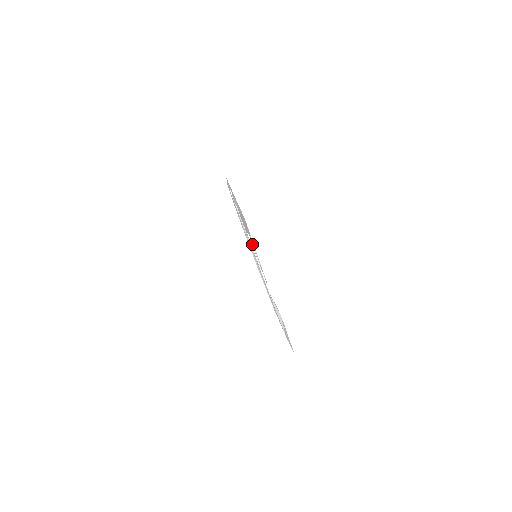
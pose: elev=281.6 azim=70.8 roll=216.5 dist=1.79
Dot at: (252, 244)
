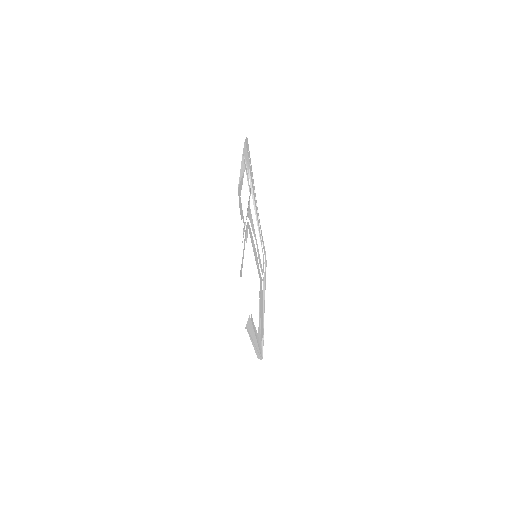
Dot at: (256, 332)
